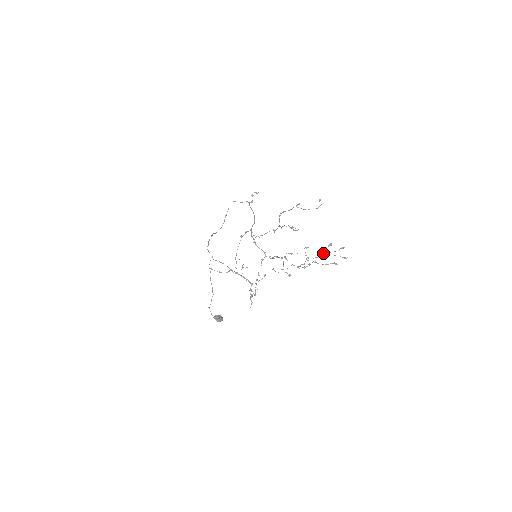
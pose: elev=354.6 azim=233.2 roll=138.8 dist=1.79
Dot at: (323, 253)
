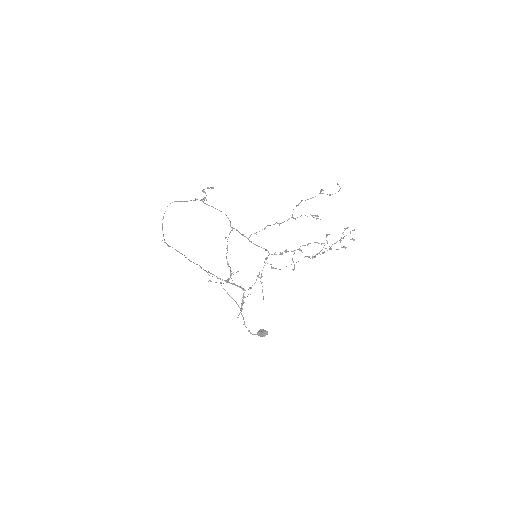
Dot at: occluded
